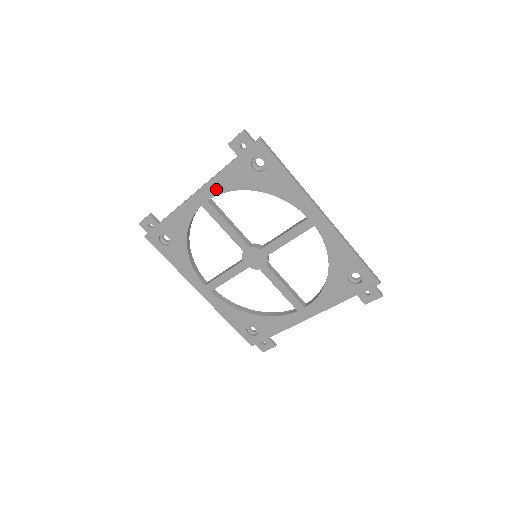
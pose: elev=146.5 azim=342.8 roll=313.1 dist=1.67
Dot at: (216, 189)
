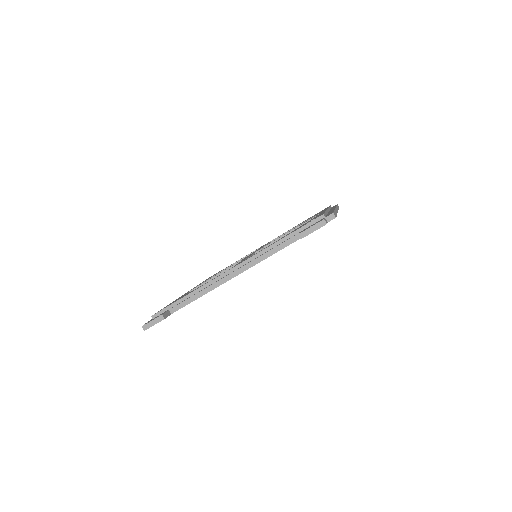
Dot at: occluded
